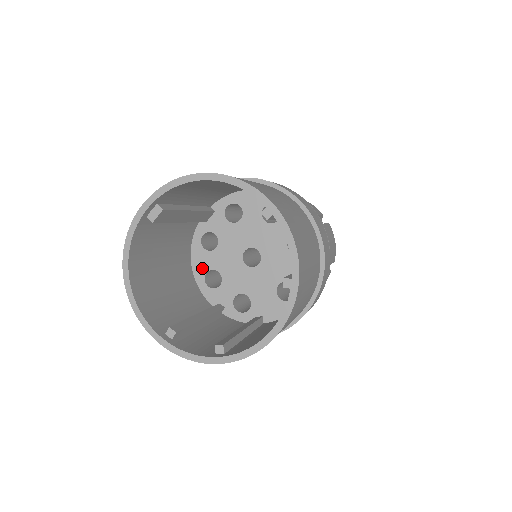
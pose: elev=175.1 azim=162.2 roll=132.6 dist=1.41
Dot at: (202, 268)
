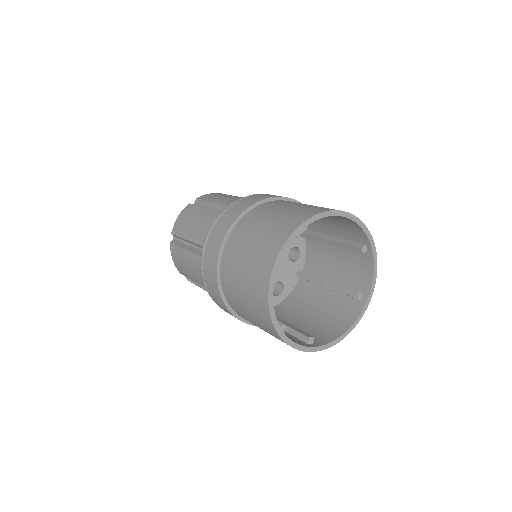
Dot at: occluded
